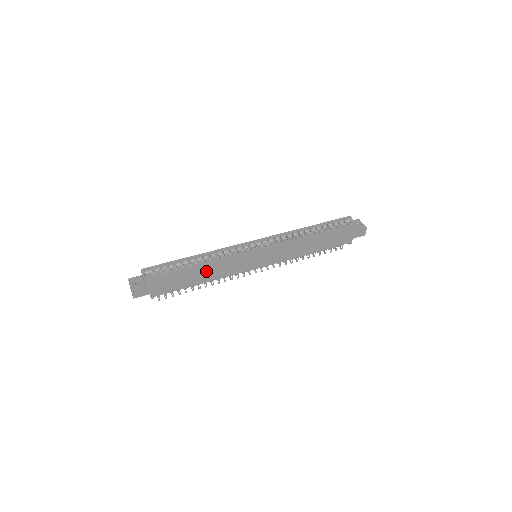
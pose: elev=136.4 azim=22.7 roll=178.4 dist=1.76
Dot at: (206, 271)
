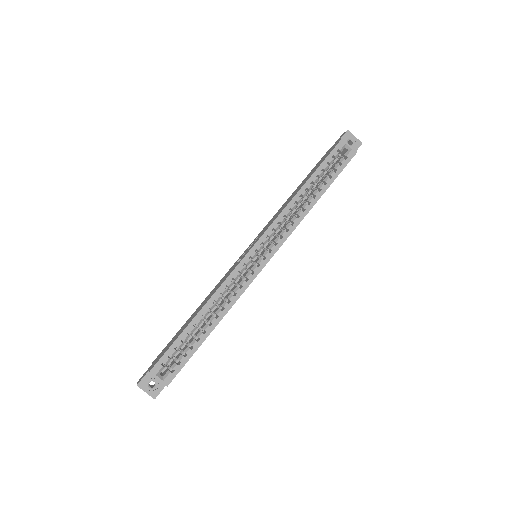
Dot at: occluded
